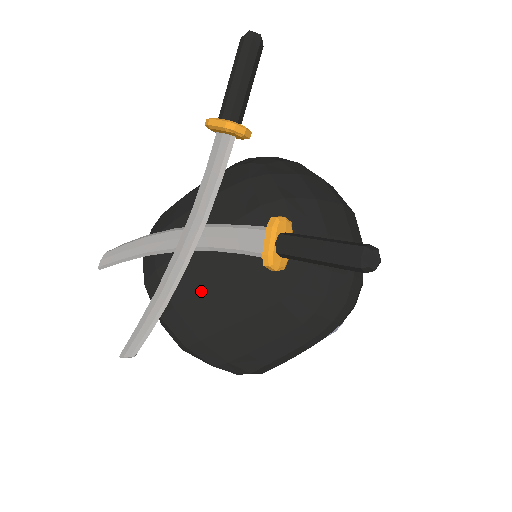
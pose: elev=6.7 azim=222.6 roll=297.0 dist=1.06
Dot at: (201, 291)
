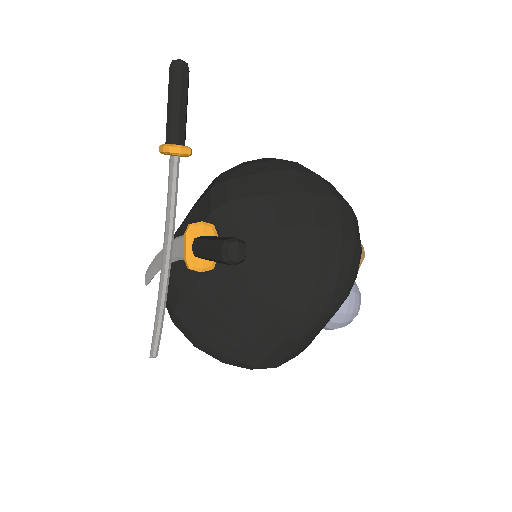
Dot at: (185, 296)
